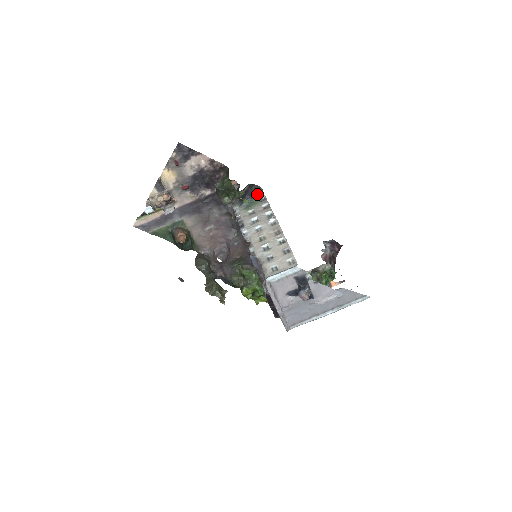
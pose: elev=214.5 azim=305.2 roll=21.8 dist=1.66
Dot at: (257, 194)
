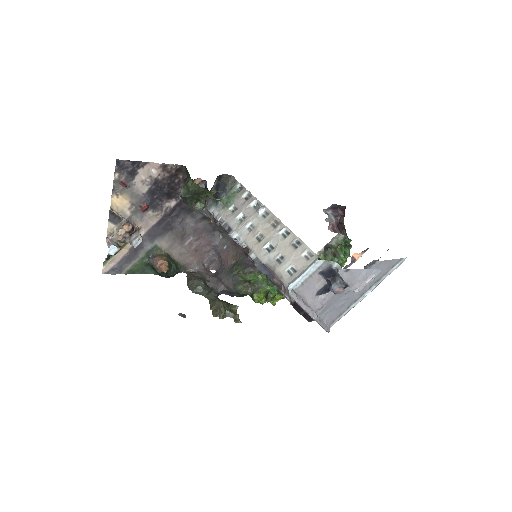
Dot at: (230, 185)
